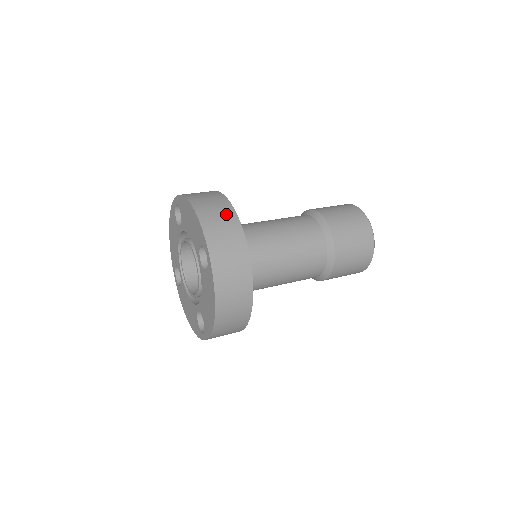
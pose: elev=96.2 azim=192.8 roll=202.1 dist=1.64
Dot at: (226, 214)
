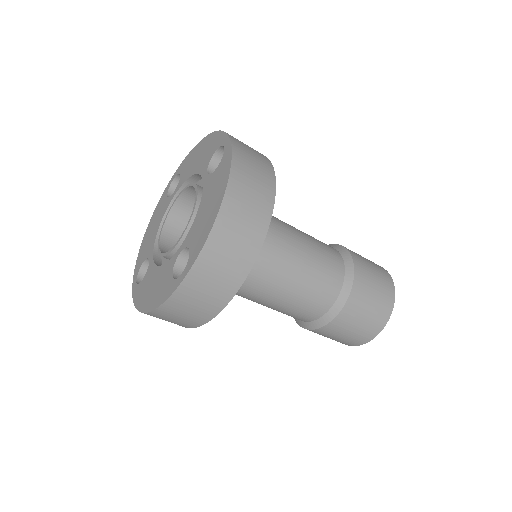
Dot at: (246, 248)
